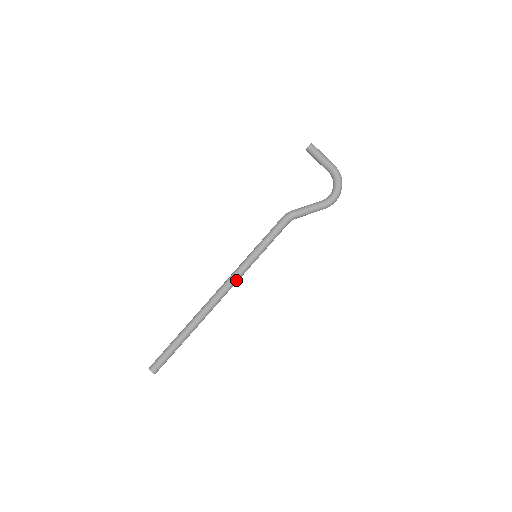
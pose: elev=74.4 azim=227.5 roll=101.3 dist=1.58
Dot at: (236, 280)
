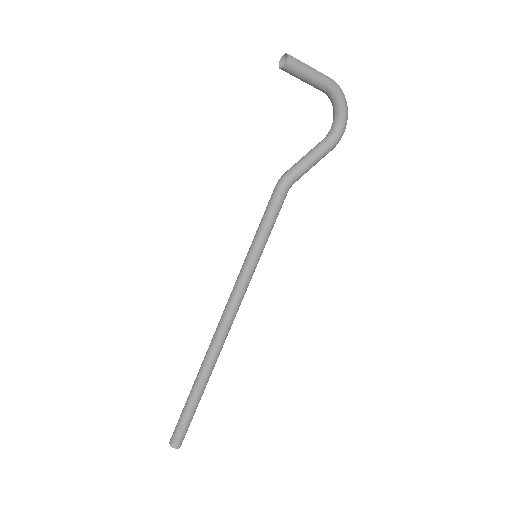
Dot at: (241, 299)
